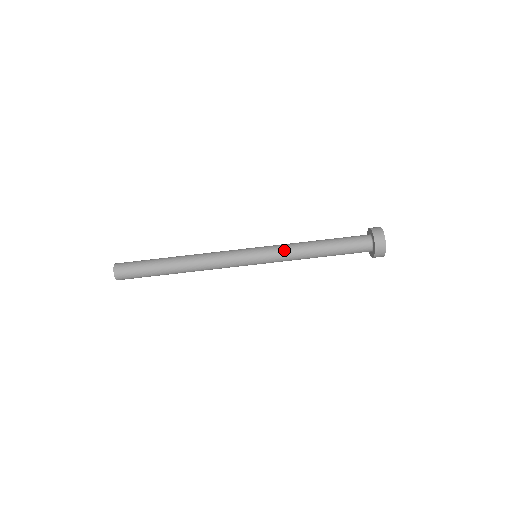
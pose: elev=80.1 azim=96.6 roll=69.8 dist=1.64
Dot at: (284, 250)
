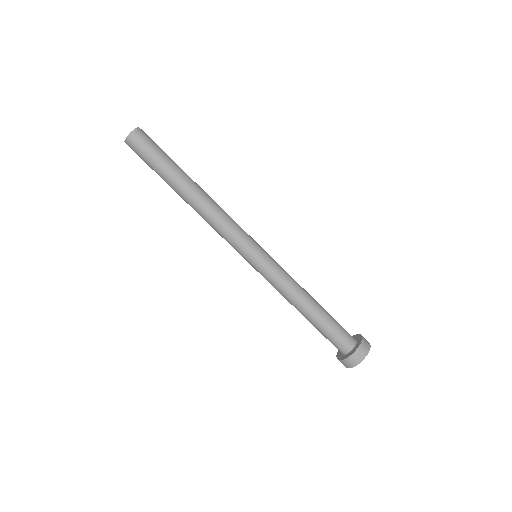
Dot at: (285, 275)
